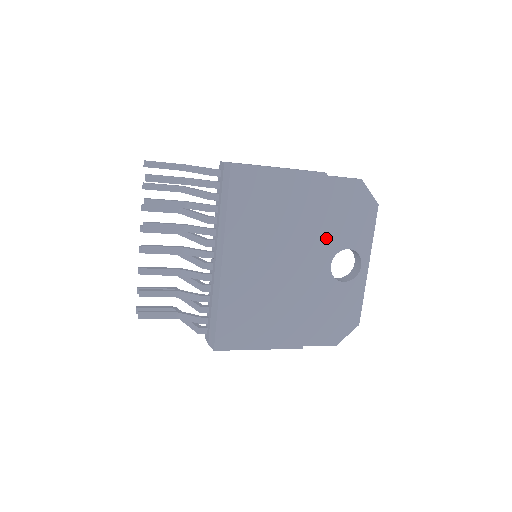
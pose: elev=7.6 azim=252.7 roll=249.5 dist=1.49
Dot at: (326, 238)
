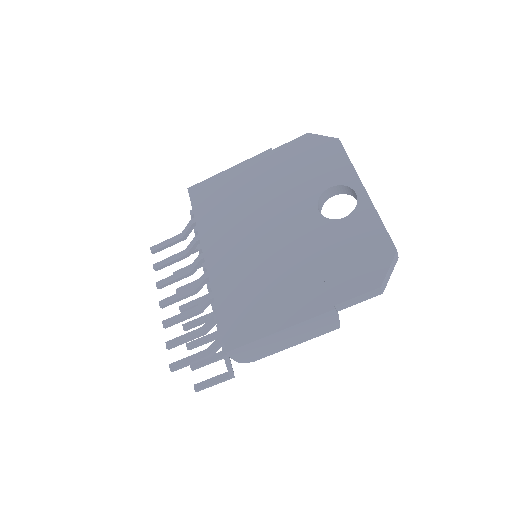
Dot at: (299, 192)
